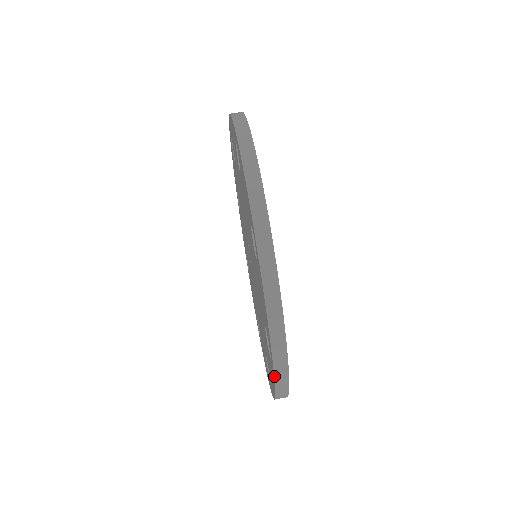
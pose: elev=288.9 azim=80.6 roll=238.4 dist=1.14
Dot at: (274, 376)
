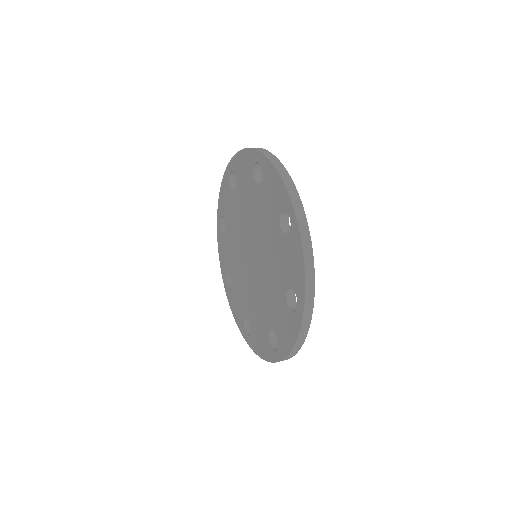
Dot at: (297, 220)
